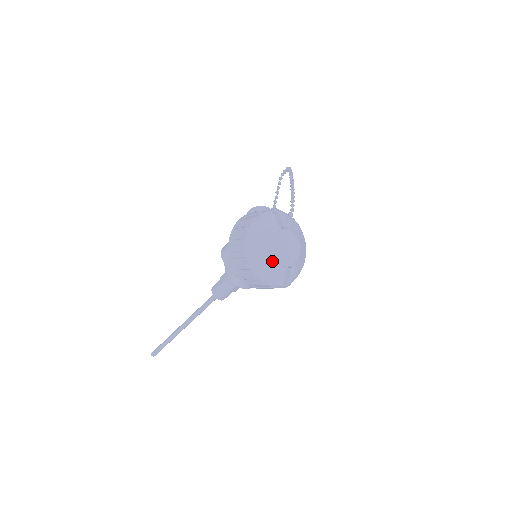
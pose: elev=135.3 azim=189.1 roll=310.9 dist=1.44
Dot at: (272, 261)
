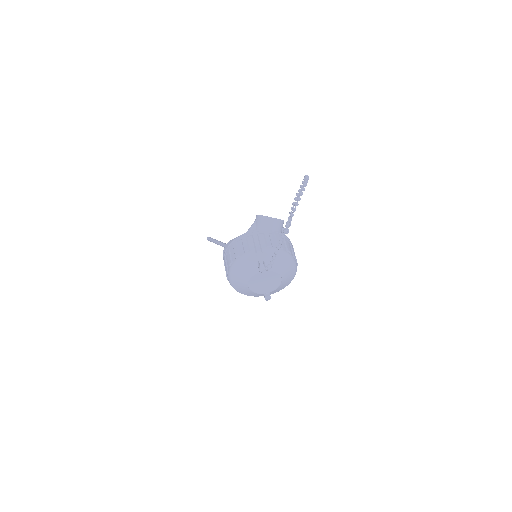
Dot at: (249, 291)
